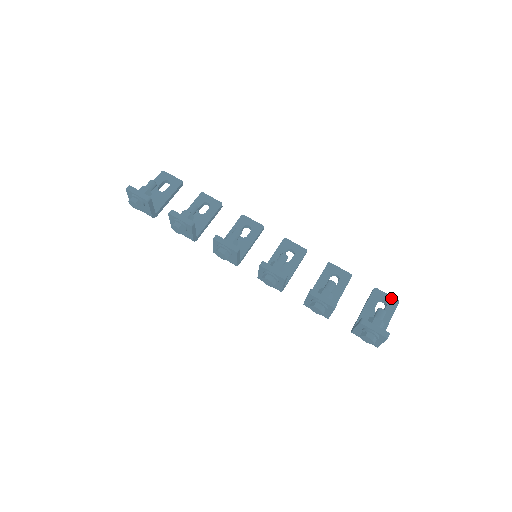
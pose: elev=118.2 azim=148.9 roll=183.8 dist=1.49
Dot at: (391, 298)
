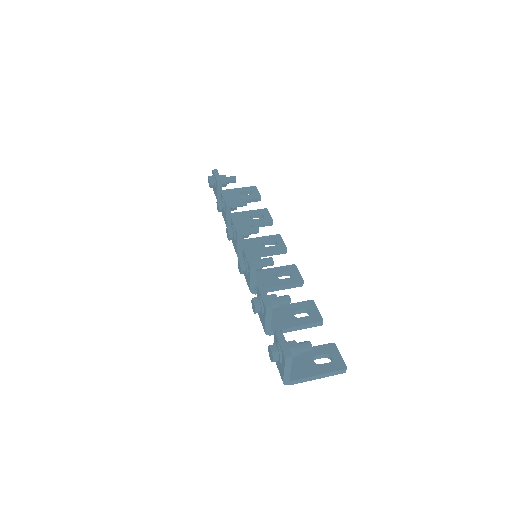
Dot at: (341, 360)
